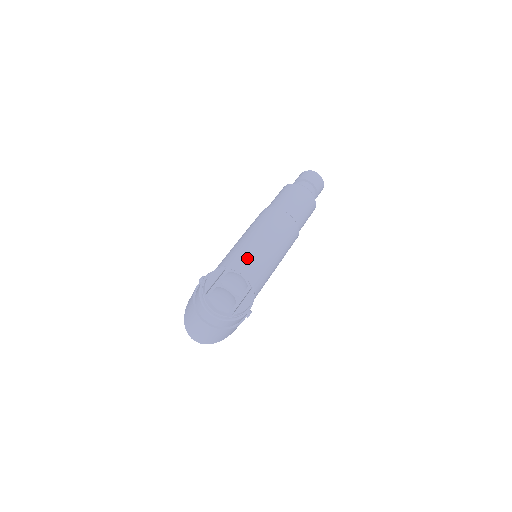
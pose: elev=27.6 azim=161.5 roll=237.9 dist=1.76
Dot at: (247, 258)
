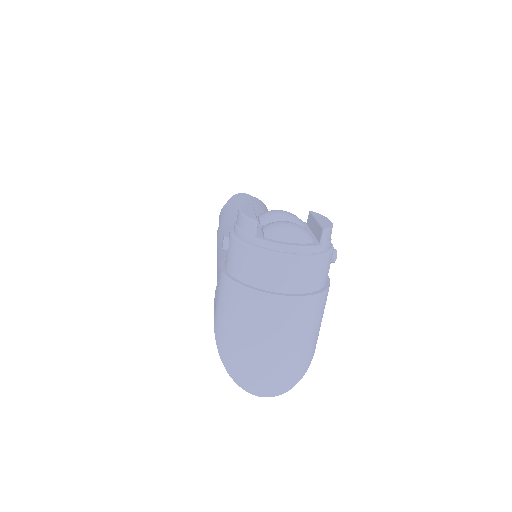
Dot at: occluded
